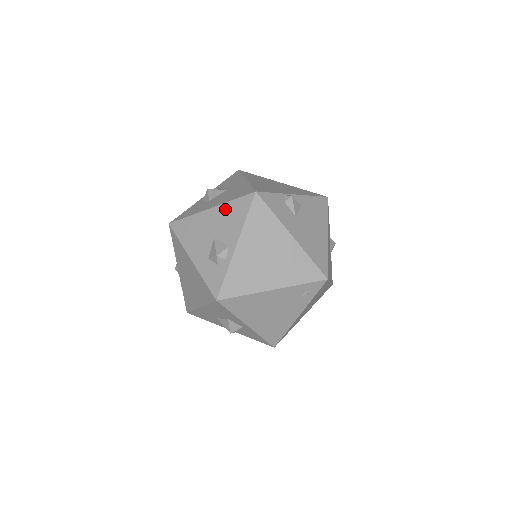
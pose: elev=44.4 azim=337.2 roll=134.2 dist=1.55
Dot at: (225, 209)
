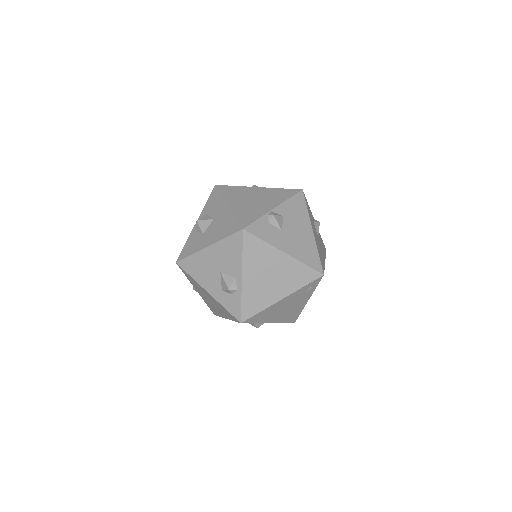
Dot at: (221, 247)
